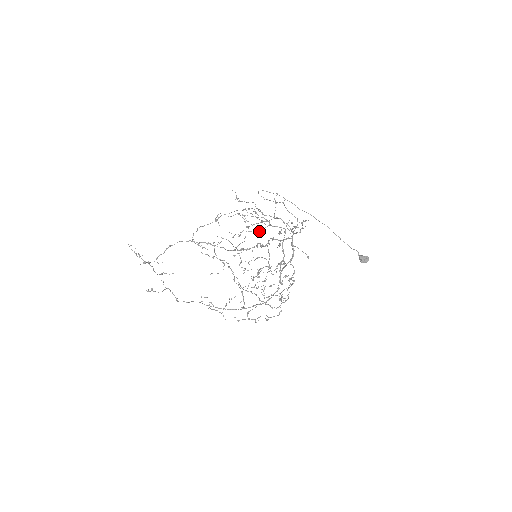
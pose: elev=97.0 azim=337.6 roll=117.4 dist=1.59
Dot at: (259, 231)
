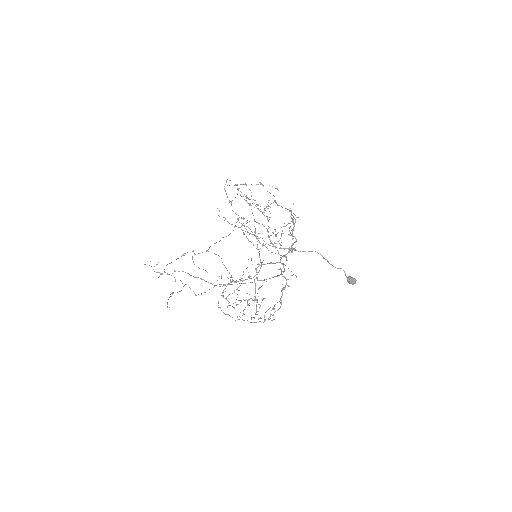
Dot at: occluded
